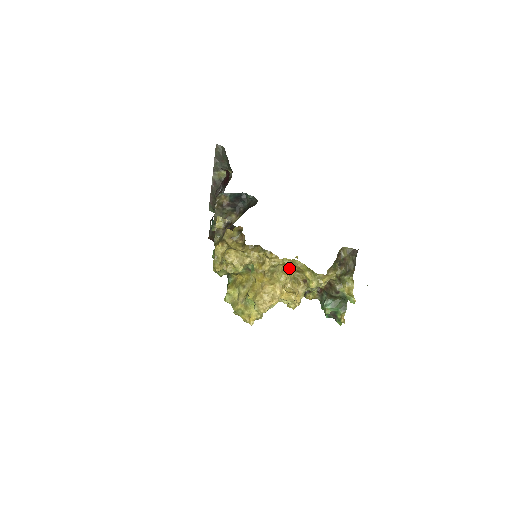
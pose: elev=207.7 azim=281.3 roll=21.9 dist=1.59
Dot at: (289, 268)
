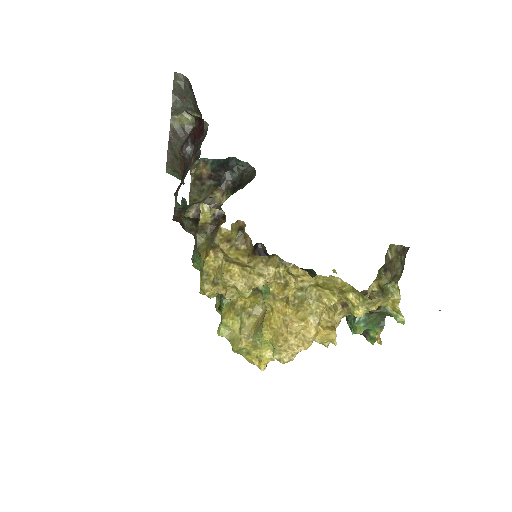
Dot at: (328, 293)
